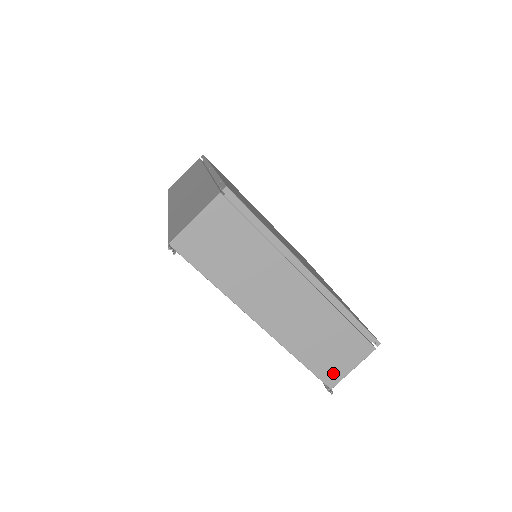
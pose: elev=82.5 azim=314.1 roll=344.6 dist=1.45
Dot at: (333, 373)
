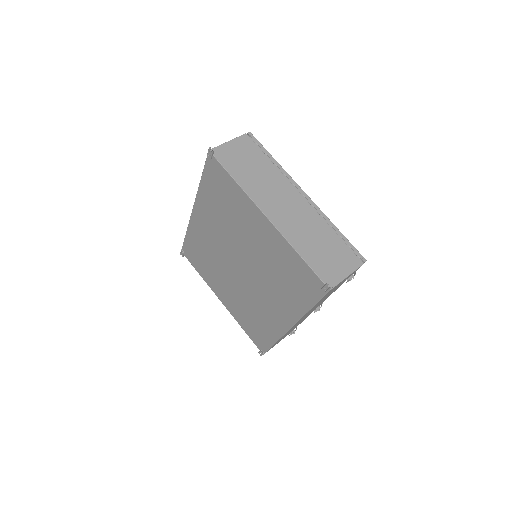
Dot at: (330, 275)
